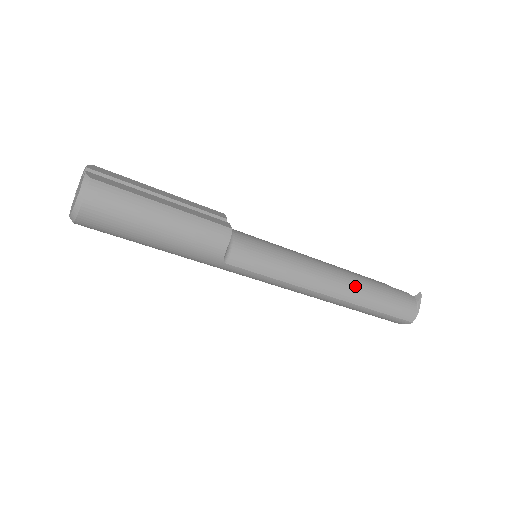
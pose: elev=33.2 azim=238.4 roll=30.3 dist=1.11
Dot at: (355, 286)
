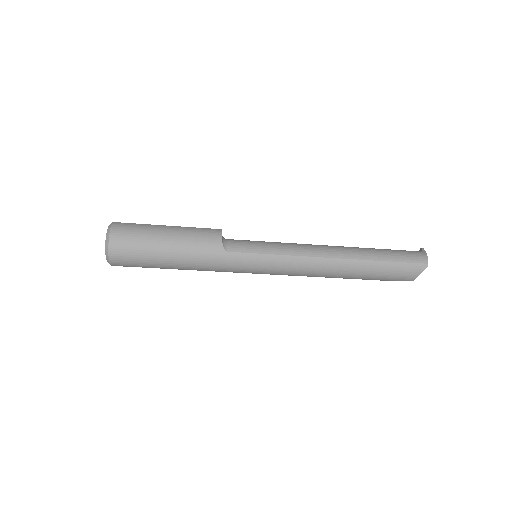
Dot at: (349, 248)
